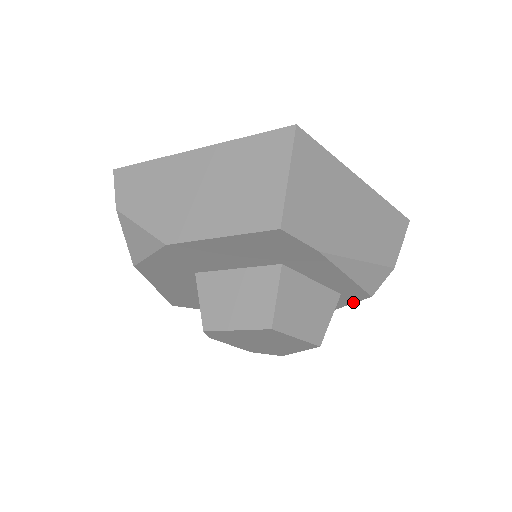
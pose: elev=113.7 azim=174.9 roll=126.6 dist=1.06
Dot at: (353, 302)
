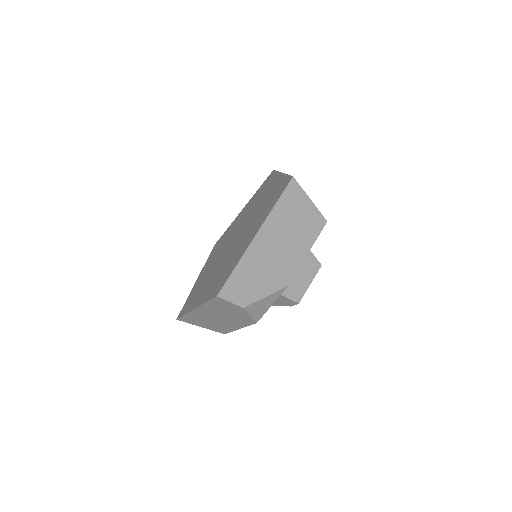
Dot at: occluded
